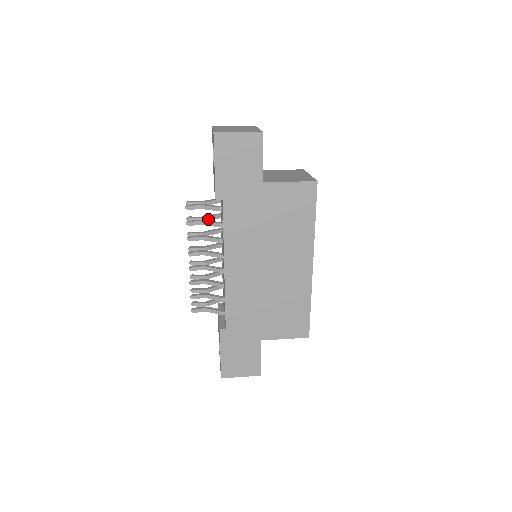
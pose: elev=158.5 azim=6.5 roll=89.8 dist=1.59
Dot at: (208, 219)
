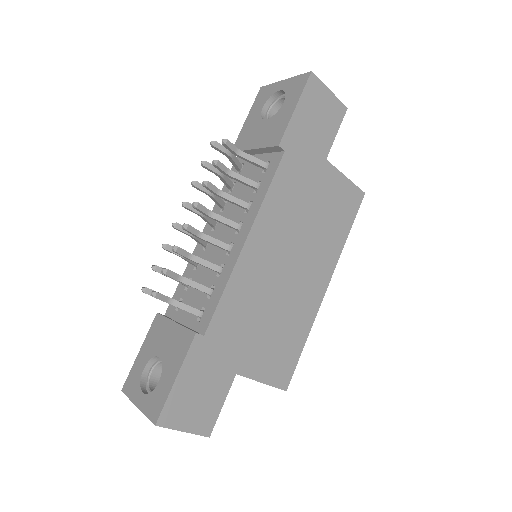
Dot at: (225, 178)
